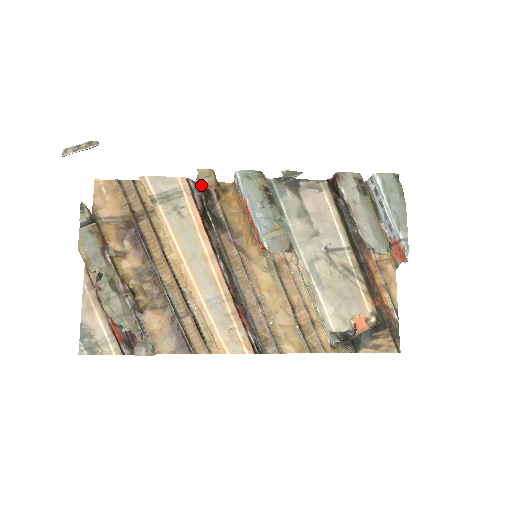
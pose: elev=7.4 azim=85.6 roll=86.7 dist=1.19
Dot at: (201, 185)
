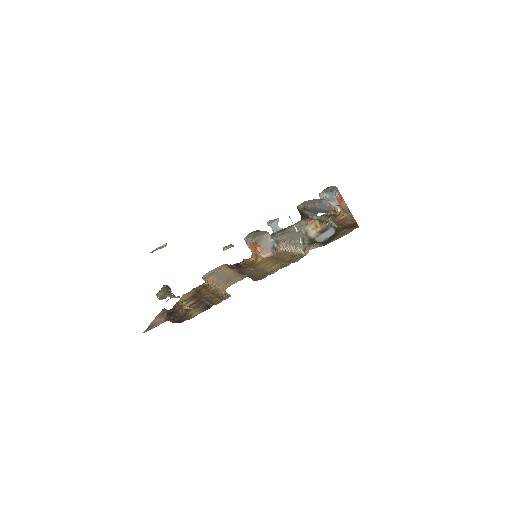
Dot at: (224, 249)
